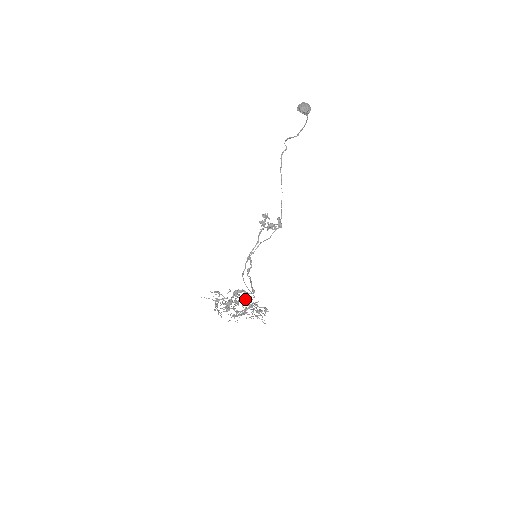
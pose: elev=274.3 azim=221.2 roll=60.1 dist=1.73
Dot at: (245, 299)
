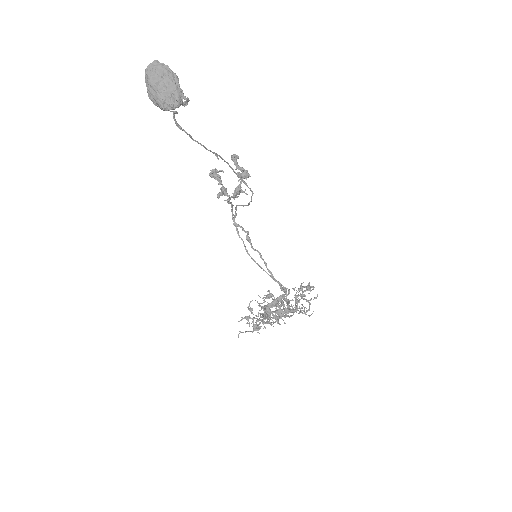
Dot at: (282, 303)
